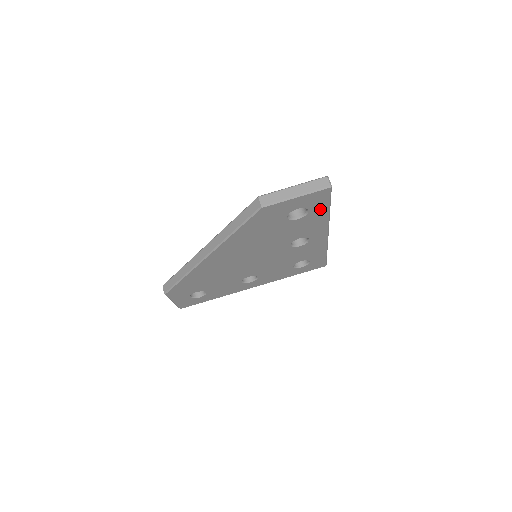
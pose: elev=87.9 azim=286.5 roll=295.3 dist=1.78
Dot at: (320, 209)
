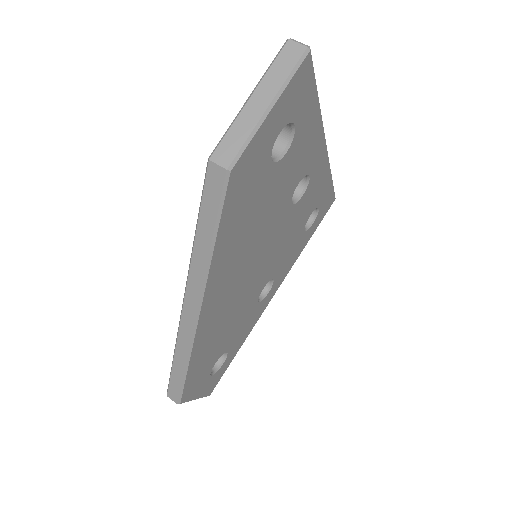
Dot at: (307, 110)
